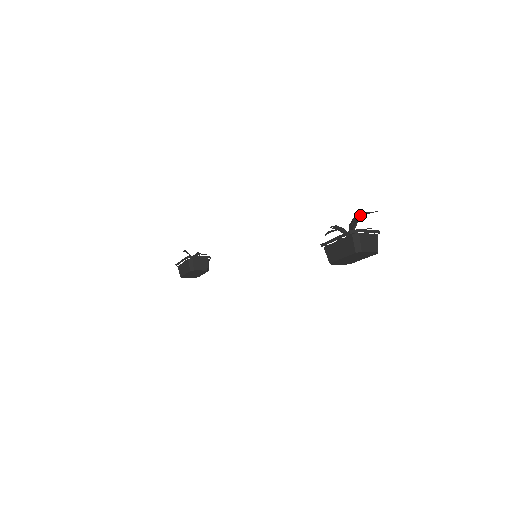
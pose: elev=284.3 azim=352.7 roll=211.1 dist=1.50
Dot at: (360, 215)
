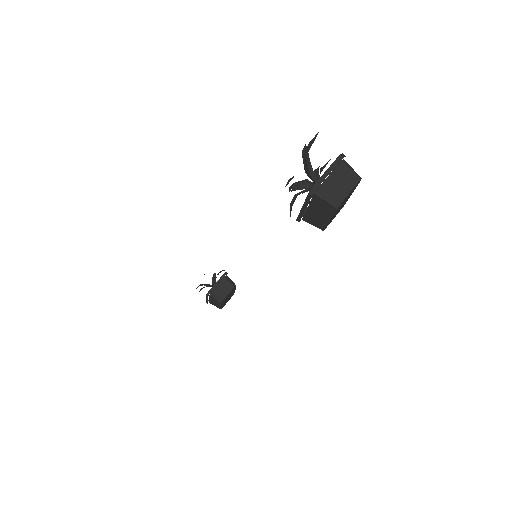
Dot at: (304, 155)
